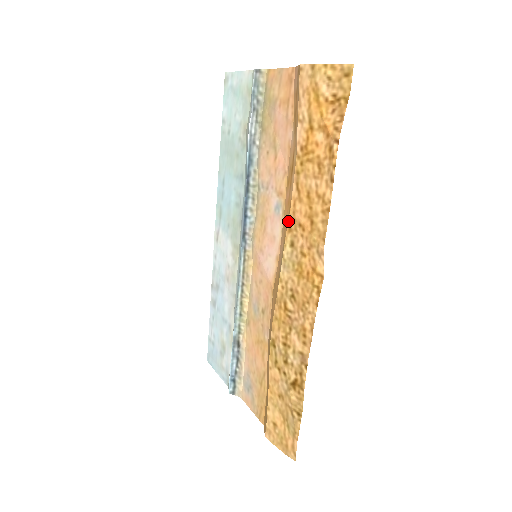
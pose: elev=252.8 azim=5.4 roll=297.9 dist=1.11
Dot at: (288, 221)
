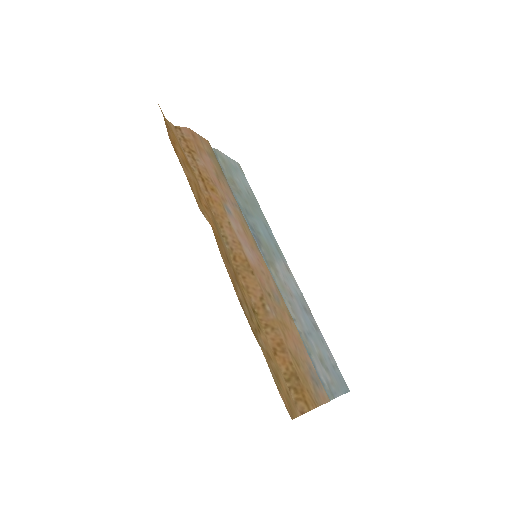
Dot at: (212, 211)
